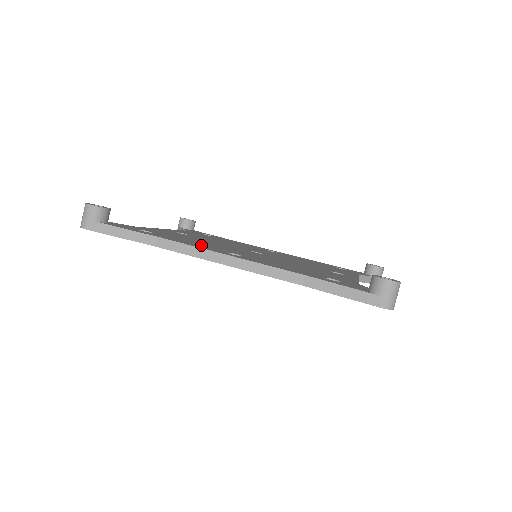
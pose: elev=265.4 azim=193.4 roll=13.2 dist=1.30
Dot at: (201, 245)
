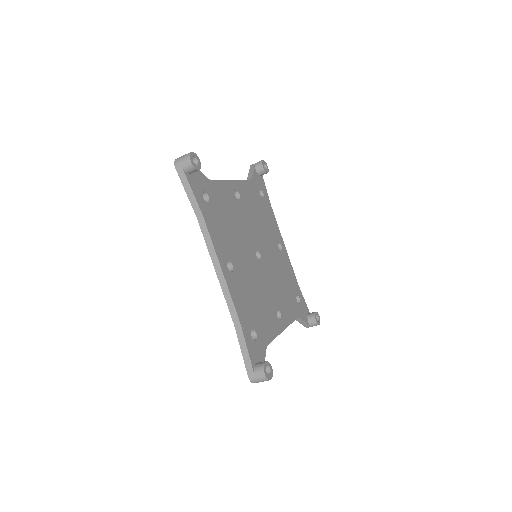
Dot at: (222, 240)
